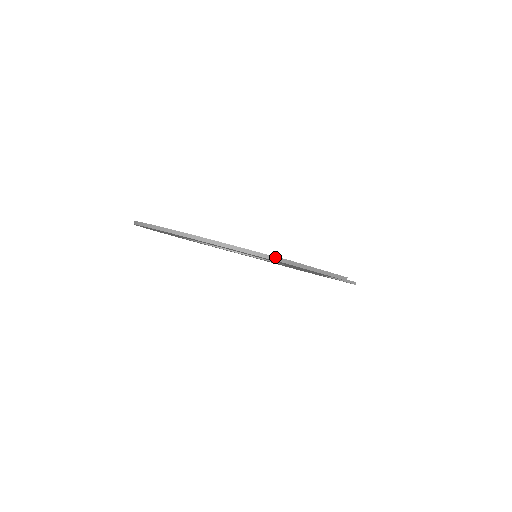
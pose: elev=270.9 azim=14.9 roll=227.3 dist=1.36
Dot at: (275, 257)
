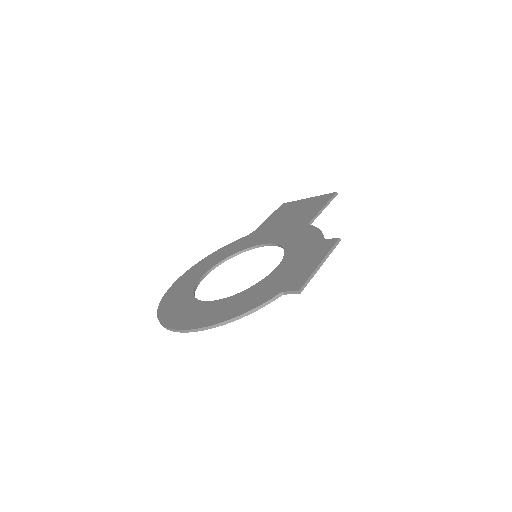
Dot at: (286, 292)
